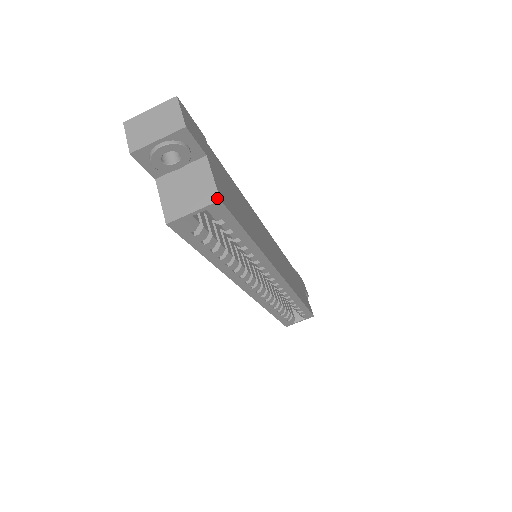
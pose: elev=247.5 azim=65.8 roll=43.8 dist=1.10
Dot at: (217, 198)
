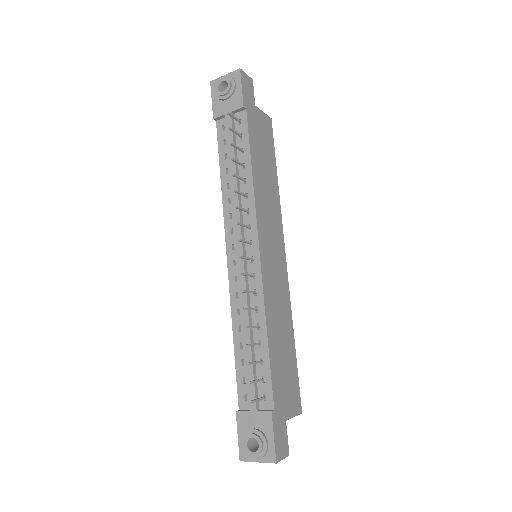
Dot at: occluded
